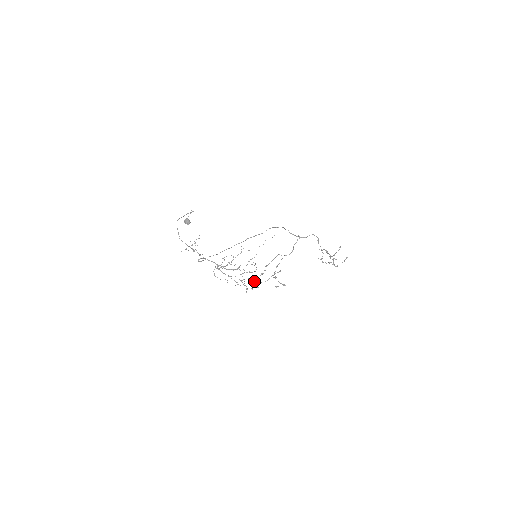
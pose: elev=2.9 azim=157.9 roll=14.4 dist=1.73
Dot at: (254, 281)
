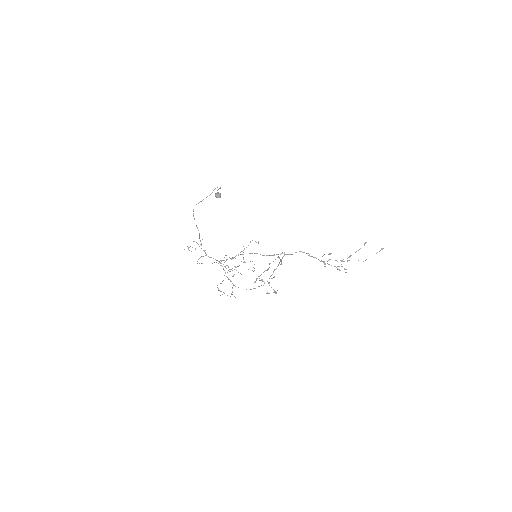
Dot at: occluded
